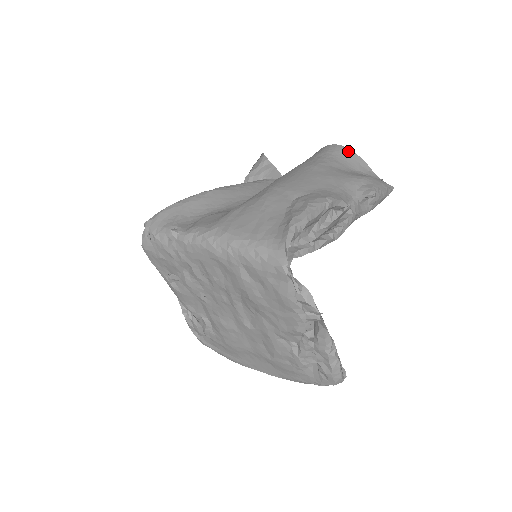
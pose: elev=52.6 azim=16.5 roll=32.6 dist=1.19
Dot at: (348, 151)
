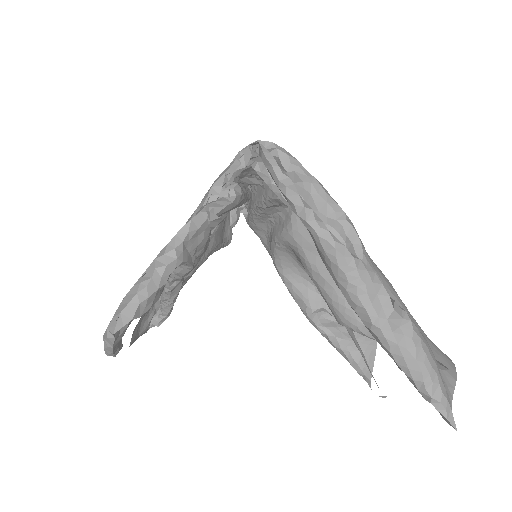
Dot at: (451, 361)
